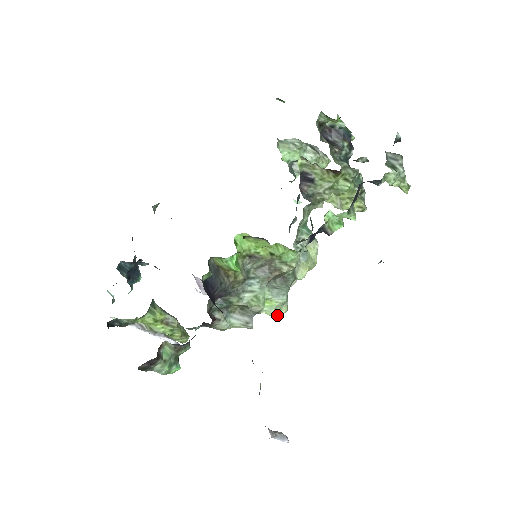
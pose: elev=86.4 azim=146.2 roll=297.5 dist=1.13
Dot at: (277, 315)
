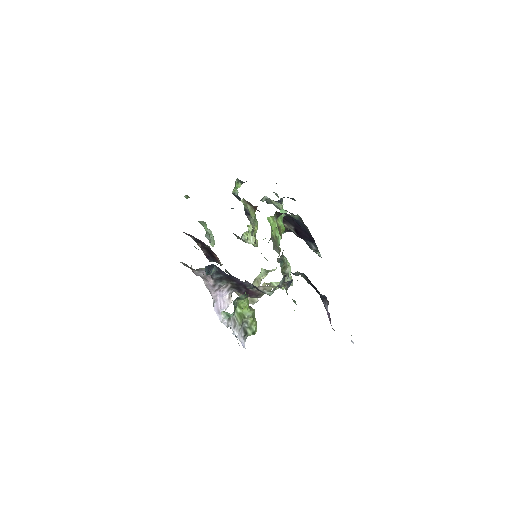
Dot at: occluded
